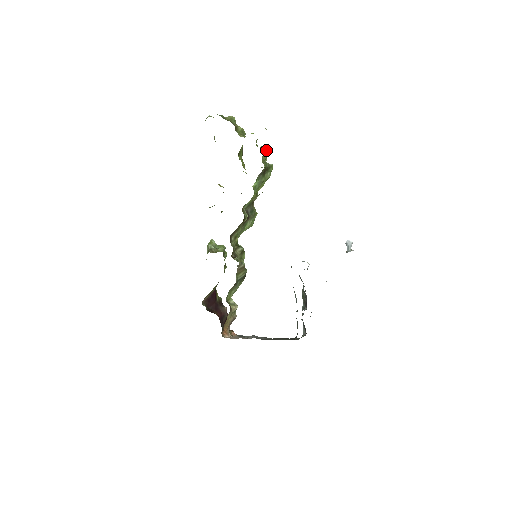
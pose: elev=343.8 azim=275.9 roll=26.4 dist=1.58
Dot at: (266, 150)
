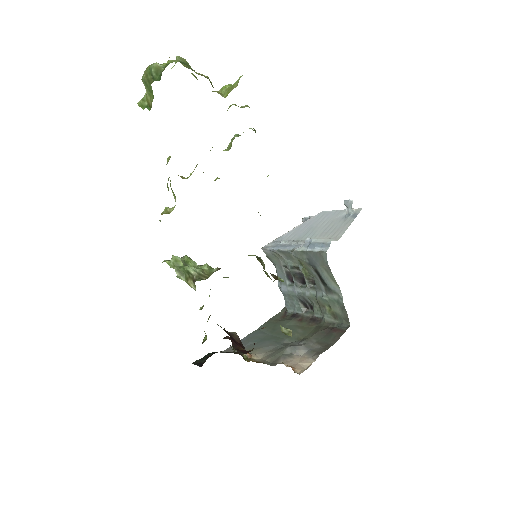
Dot at: occluded
